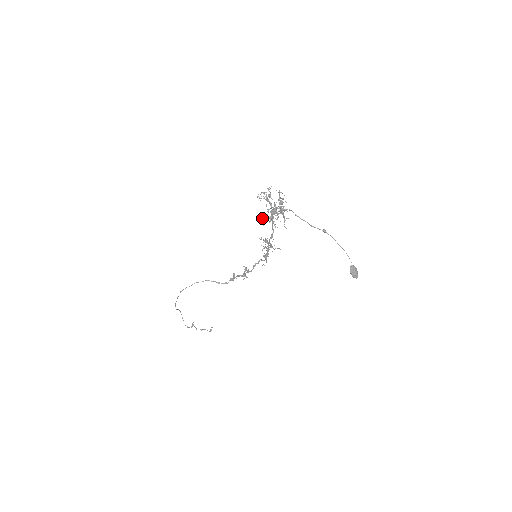
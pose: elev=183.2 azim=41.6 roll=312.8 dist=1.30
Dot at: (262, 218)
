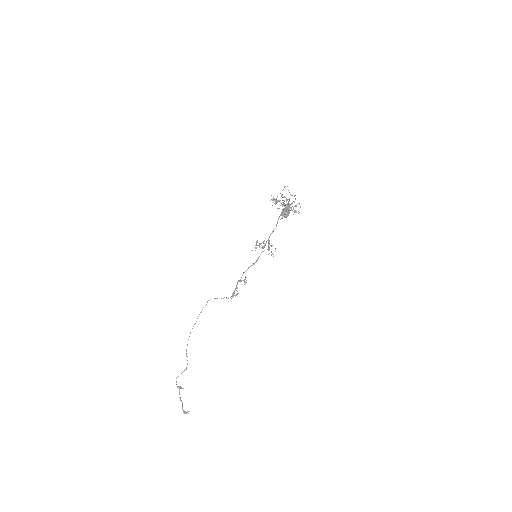
Dot at: (273, 199)
